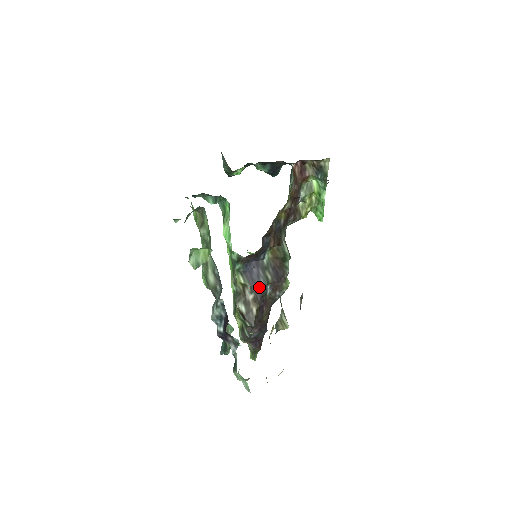
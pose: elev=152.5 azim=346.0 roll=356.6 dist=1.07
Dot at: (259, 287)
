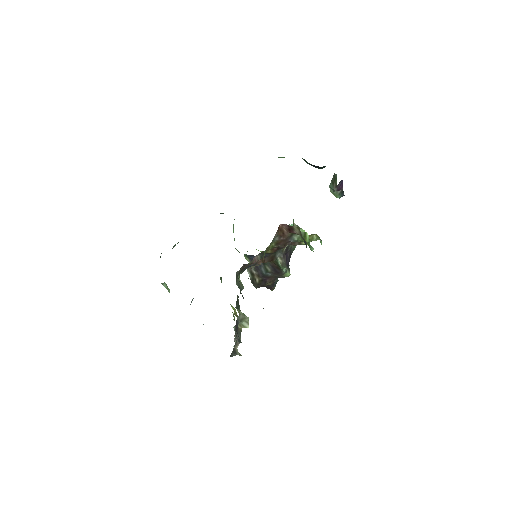
Dot at: (261, 271)
